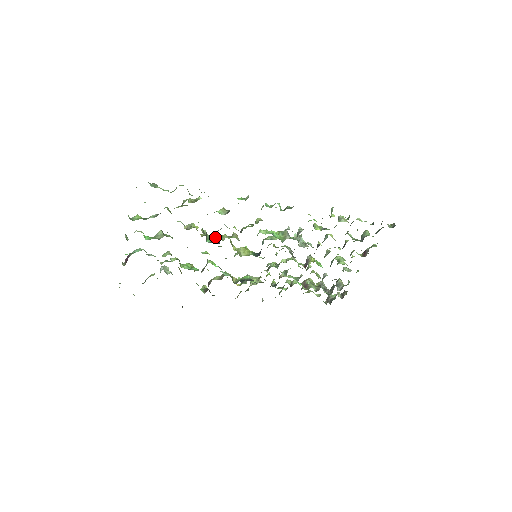
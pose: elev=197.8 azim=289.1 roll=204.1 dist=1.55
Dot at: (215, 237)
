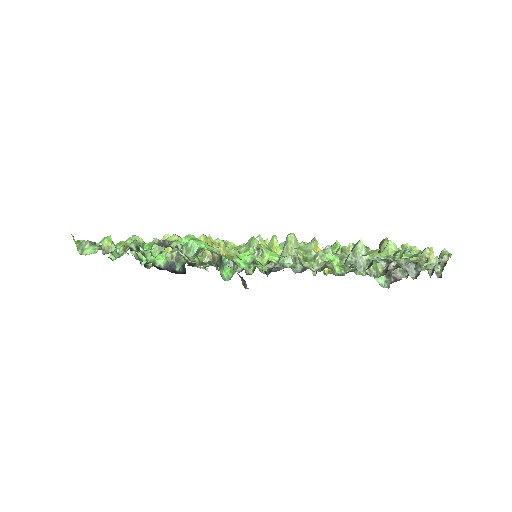
Dot at: occluded
